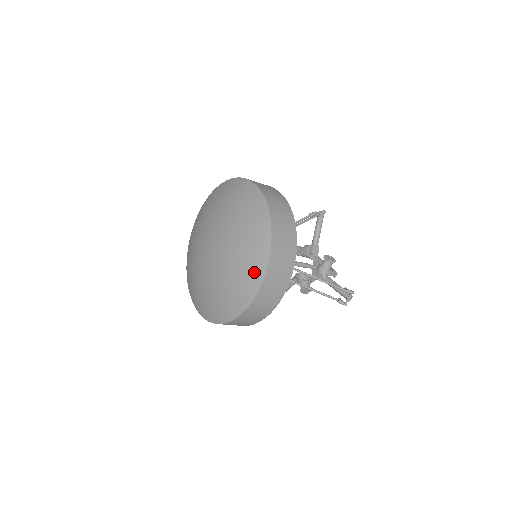
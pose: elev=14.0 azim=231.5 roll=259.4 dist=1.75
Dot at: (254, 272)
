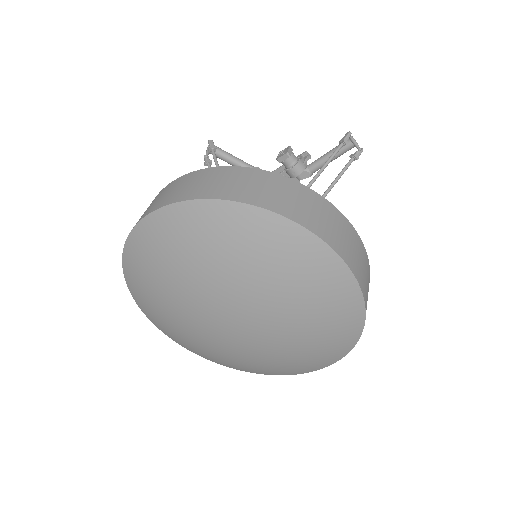
Dot at: (272, 373)
